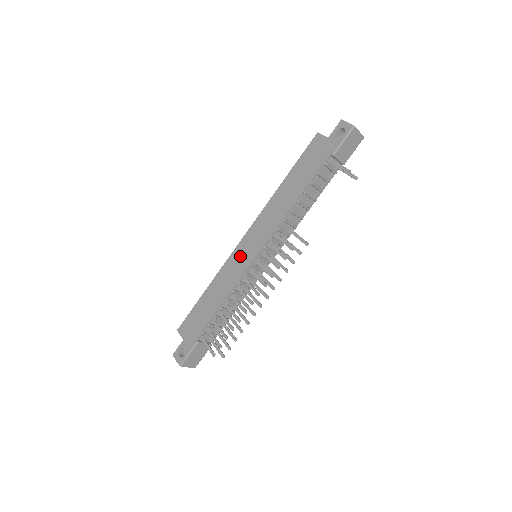
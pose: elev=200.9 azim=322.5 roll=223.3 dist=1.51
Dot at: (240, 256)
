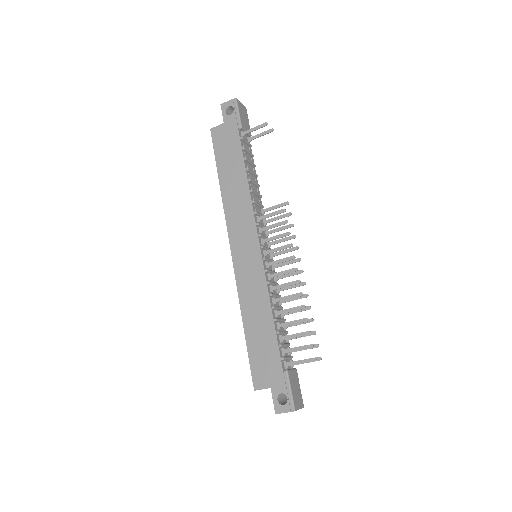
Dot at: (245, 265)
